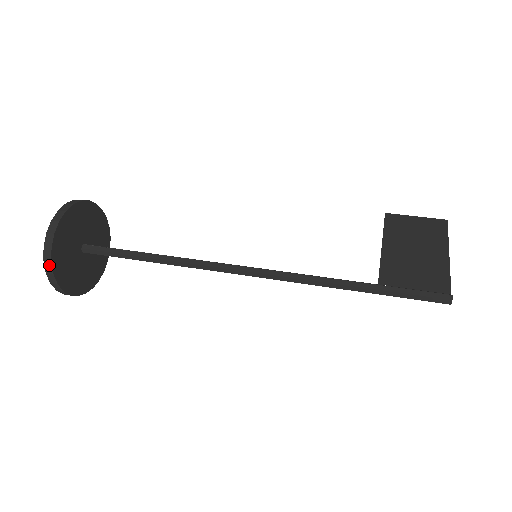
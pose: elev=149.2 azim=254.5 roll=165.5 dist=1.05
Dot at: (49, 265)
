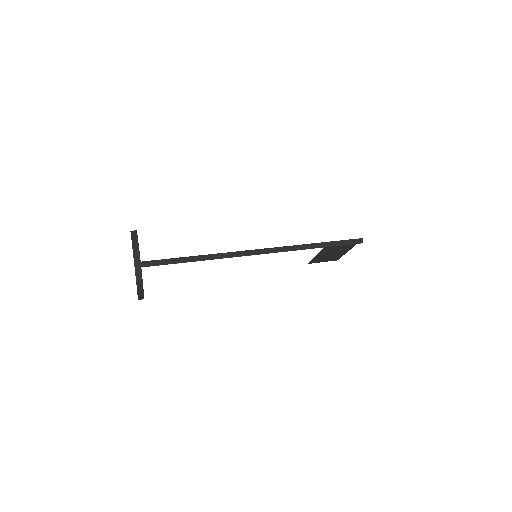
Dot at: (136, 240)
